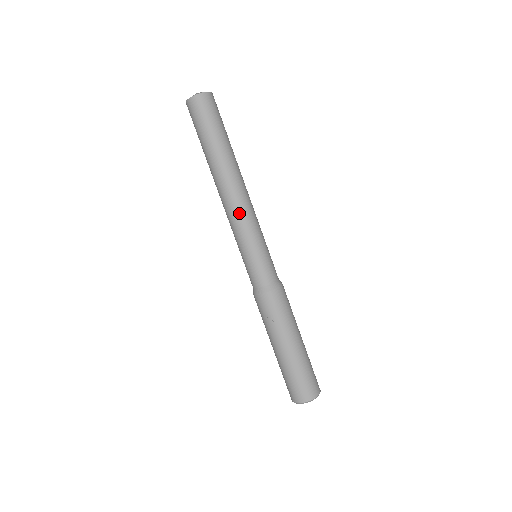
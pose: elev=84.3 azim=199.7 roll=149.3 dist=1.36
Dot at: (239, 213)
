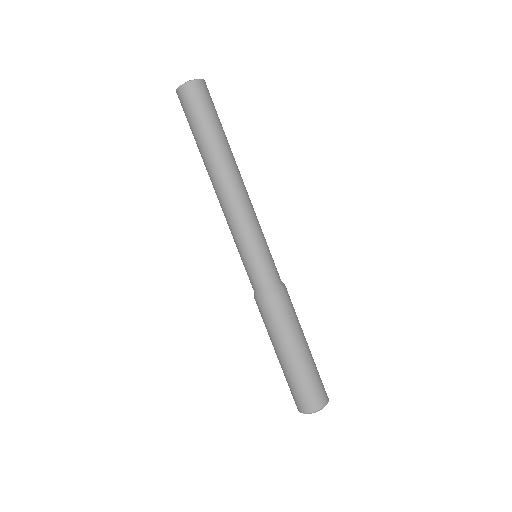
Dot at: (249, 205)
